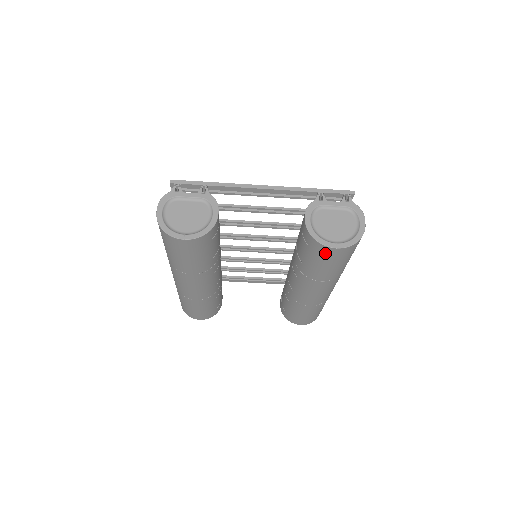
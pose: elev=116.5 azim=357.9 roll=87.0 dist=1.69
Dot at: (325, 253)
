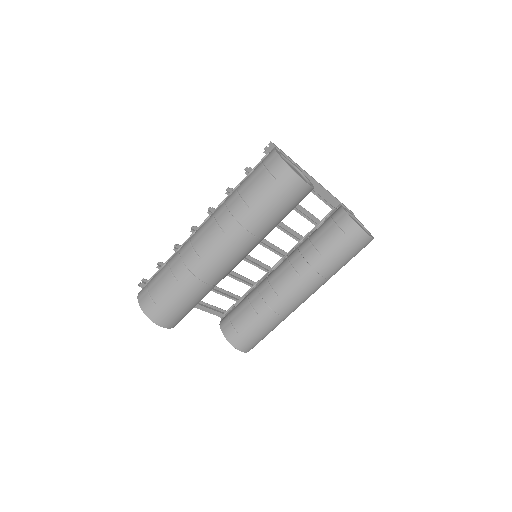
Dot at: (358, 241)
